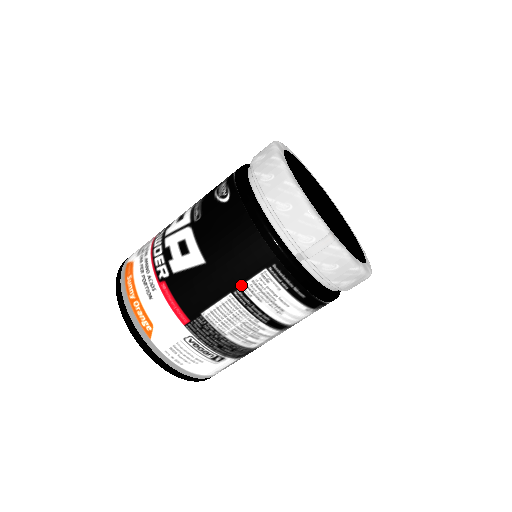
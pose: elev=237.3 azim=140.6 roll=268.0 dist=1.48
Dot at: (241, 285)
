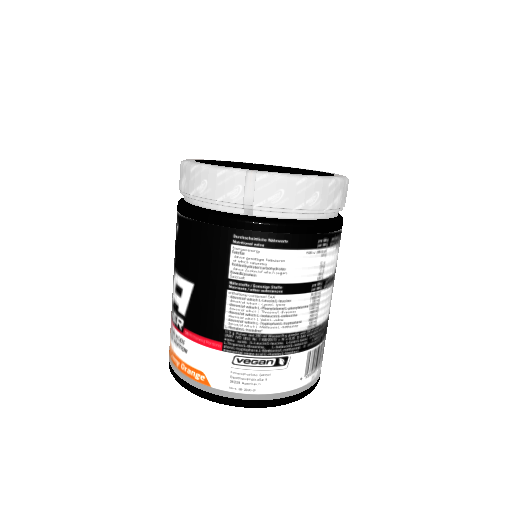
Dot at: (228, 276)
